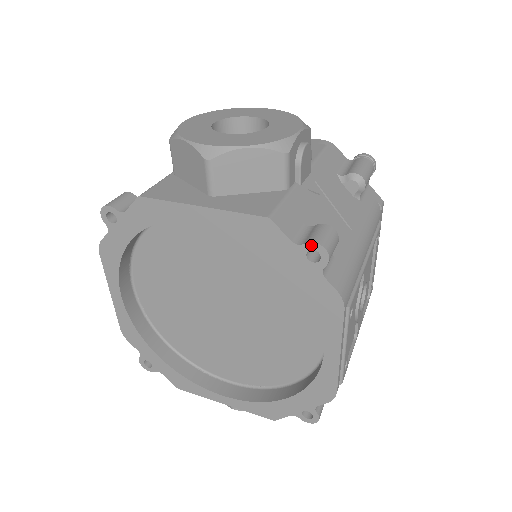
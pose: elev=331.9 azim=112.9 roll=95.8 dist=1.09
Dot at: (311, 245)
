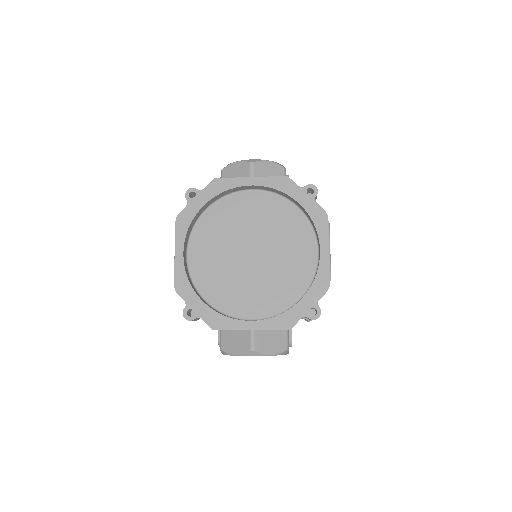
Dot at: (309, 186)
